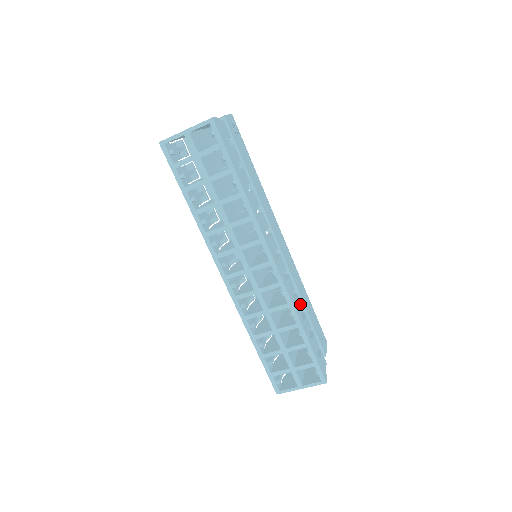
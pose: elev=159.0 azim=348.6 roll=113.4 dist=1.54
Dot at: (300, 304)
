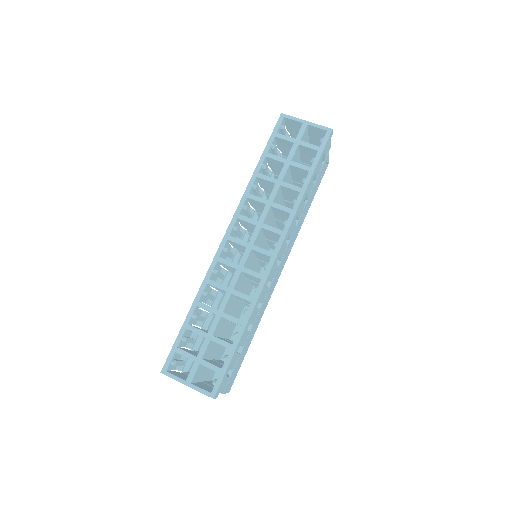
Dot at: (255, 317)
